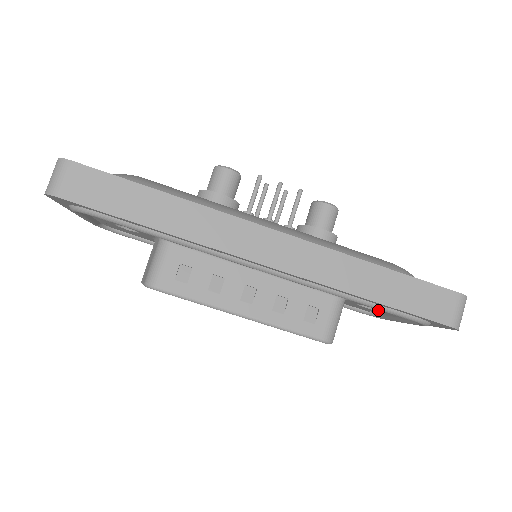
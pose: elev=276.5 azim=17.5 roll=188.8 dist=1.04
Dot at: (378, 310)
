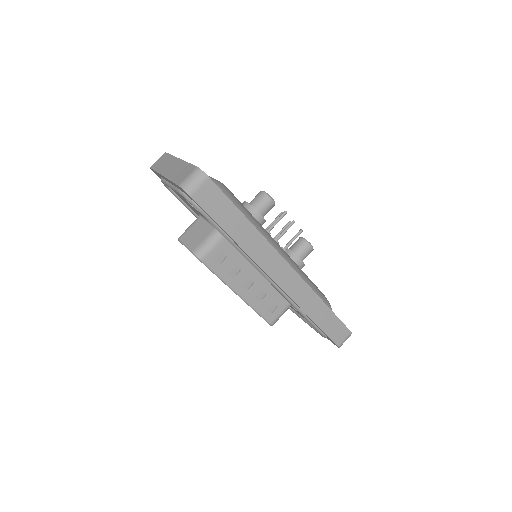
Dot at: occluded
